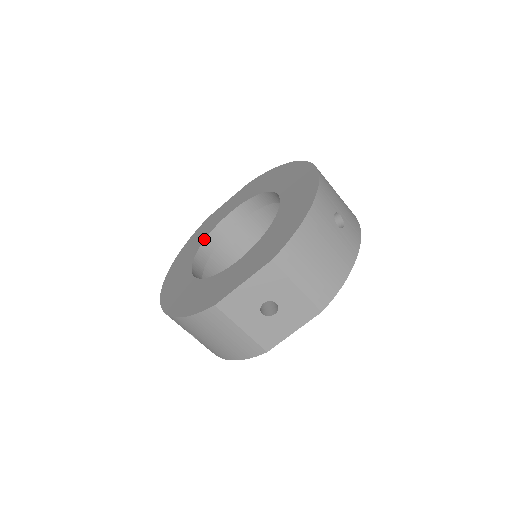
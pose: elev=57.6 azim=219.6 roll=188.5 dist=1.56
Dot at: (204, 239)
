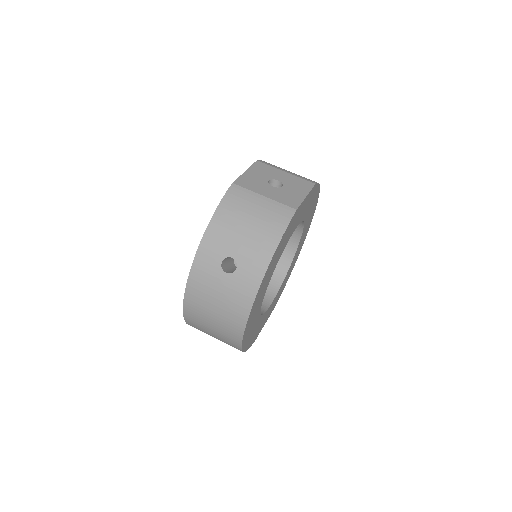
Dot at: occluded
